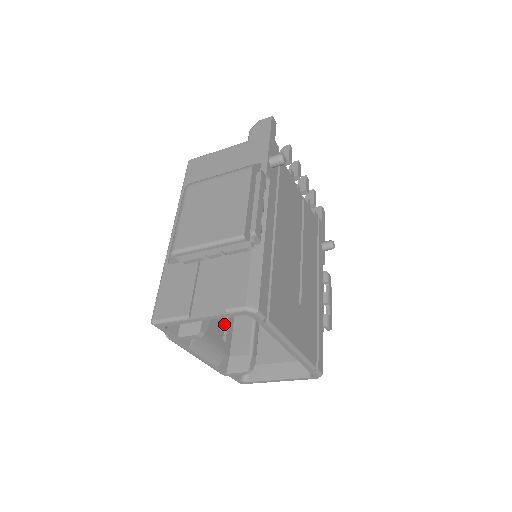
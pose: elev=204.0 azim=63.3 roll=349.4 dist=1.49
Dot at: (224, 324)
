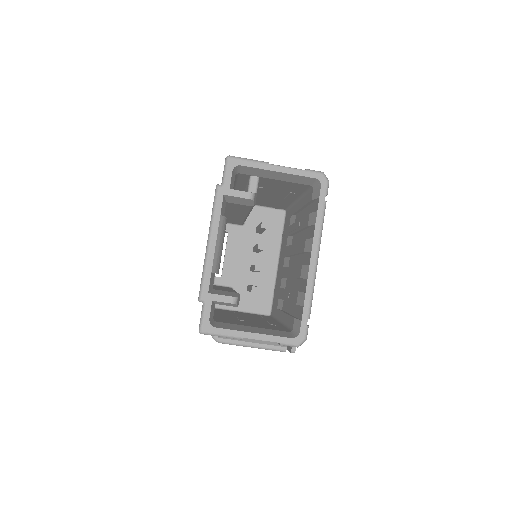
Dot at: occluded
